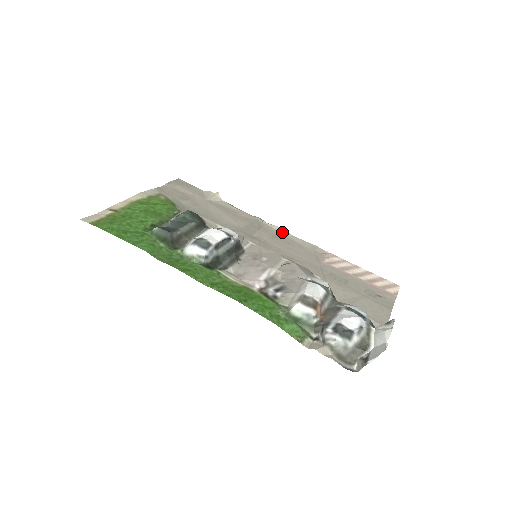
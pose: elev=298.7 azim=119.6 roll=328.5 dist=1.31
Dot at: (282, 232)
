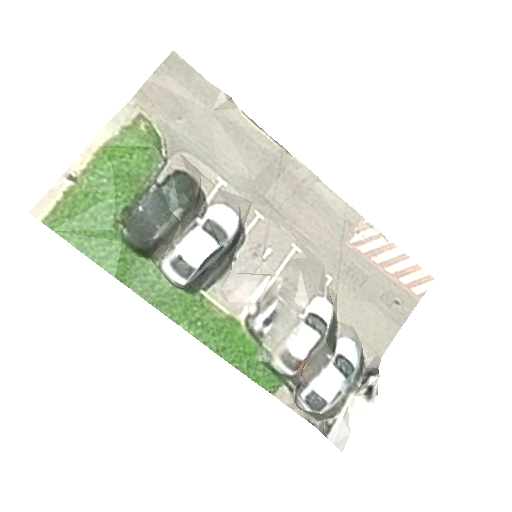
Dot at: (311, 178)
